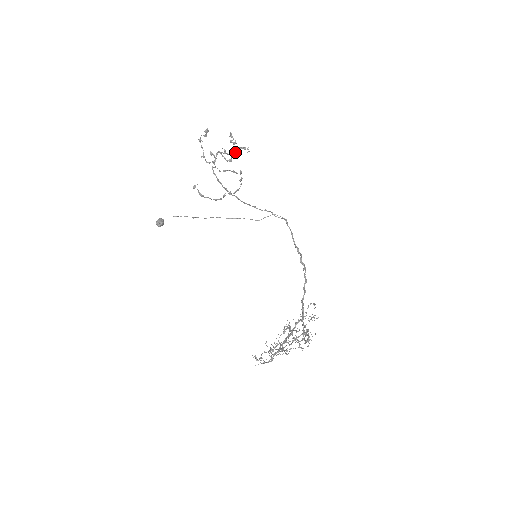
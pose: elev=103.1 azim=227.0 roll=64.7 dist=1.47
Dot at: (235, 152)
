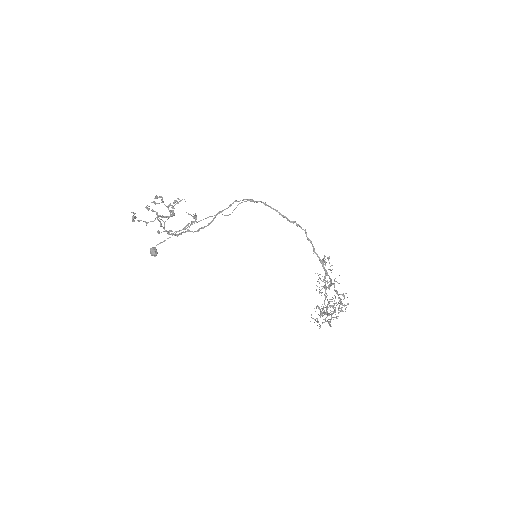
Dot at: occluded
